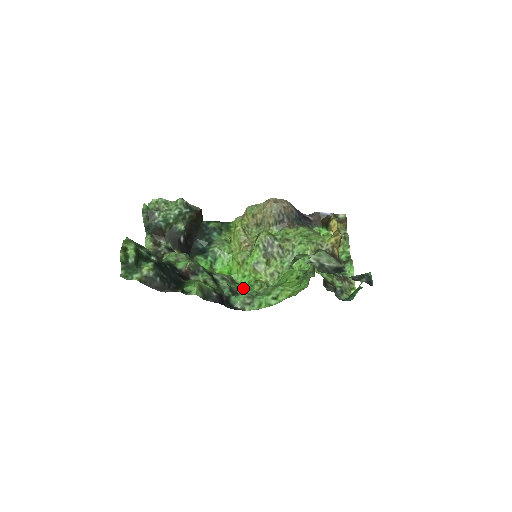
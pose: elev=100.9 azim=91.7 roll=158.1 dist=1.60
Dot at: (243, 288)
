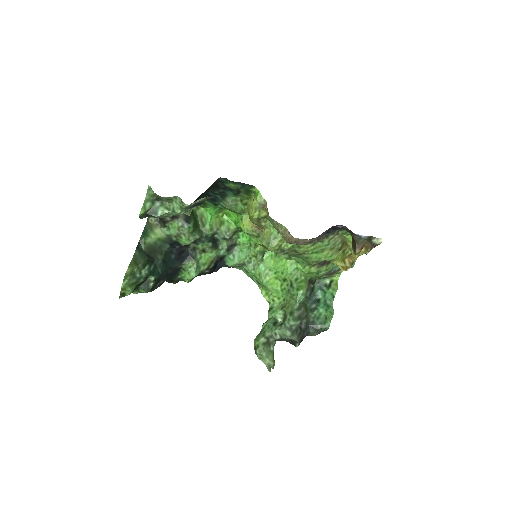
Dot at: (243, 241)
